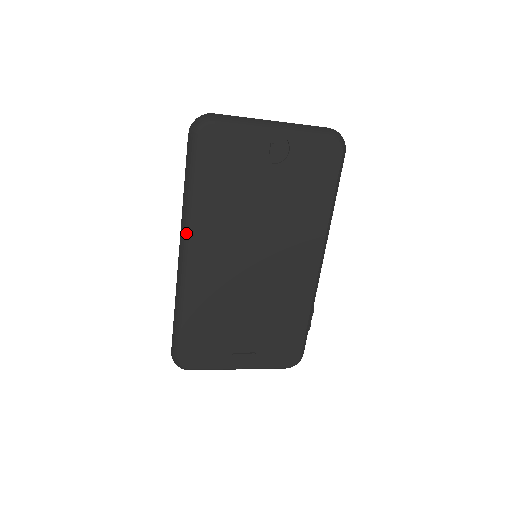
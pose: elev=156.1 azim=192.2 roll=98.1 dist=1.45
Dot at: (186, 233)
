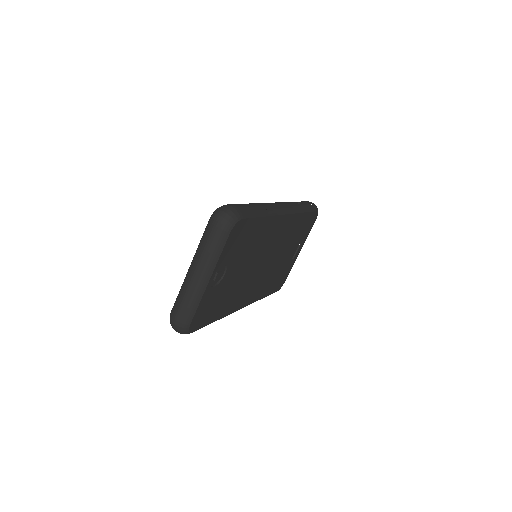
Dot at: occluded
